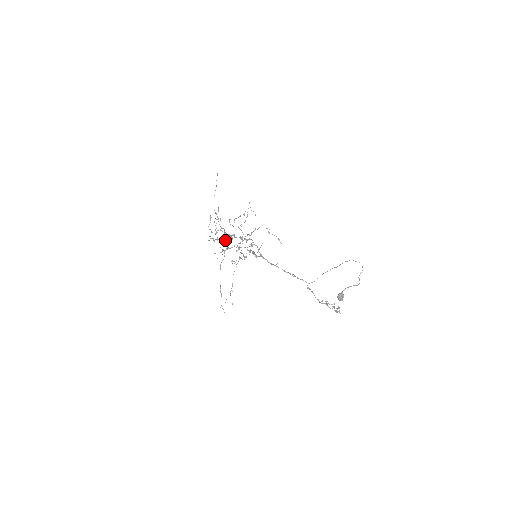
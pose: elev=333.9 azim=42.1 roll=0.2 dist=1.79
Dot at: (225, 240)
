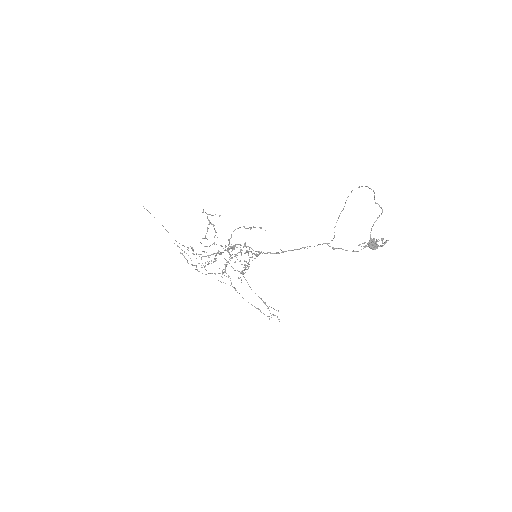
Dot at: occluded
